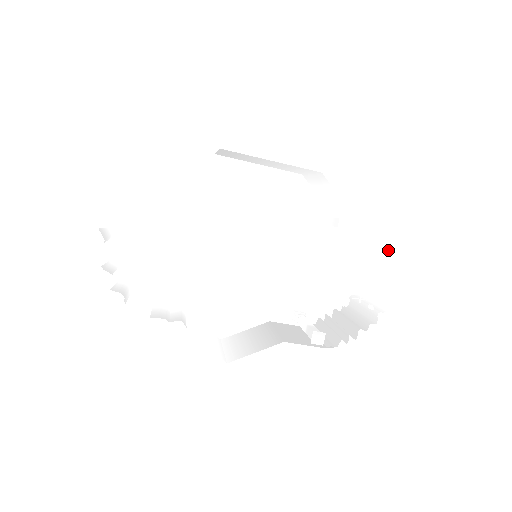
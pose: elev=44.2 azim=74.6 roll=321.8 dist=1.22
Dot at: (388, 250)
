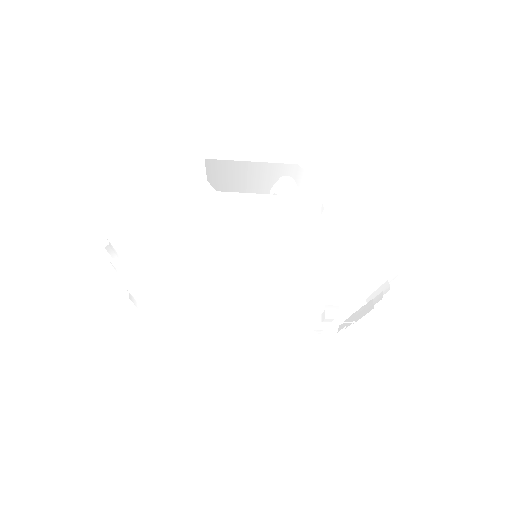
Dot at: (380, 223)
